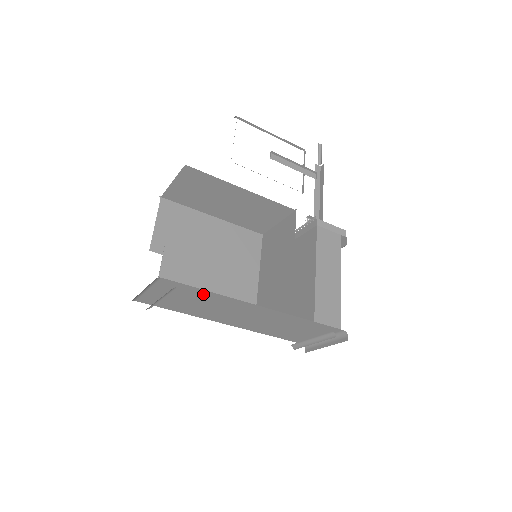
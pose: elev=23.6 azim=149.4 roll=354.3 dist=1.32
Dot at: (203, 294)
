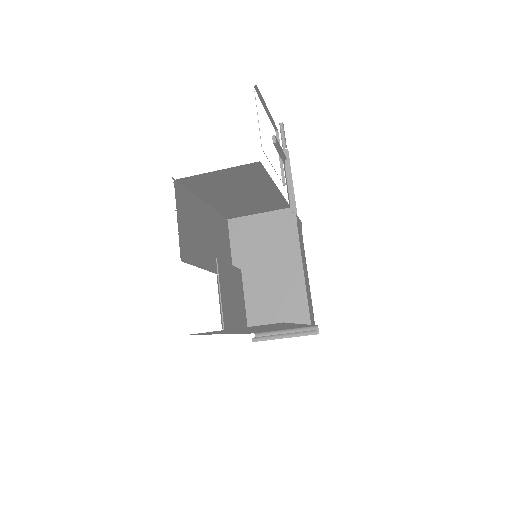
Dot at: occluded
